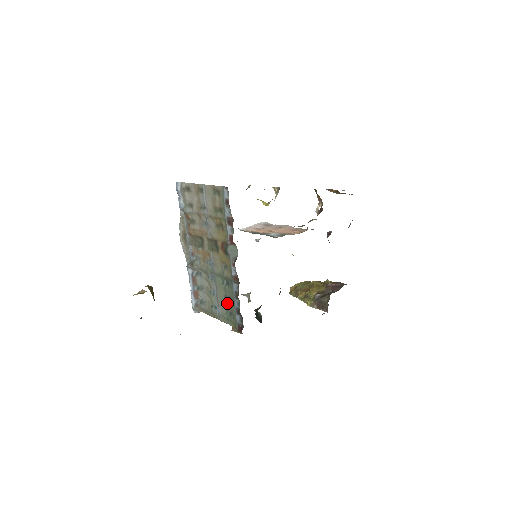
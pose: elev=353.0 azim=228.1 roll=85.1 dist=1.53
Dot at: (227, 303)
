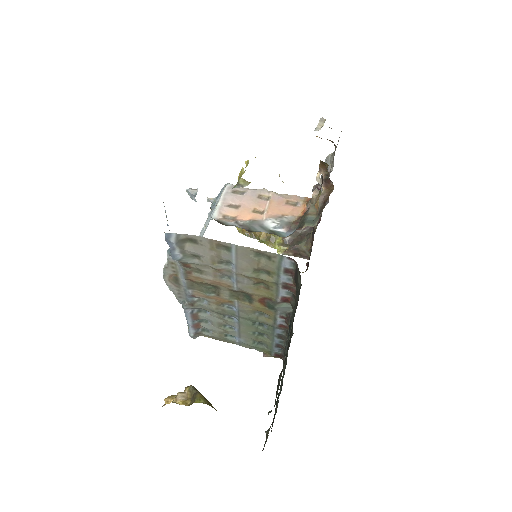
Dot at: (258, 338)
